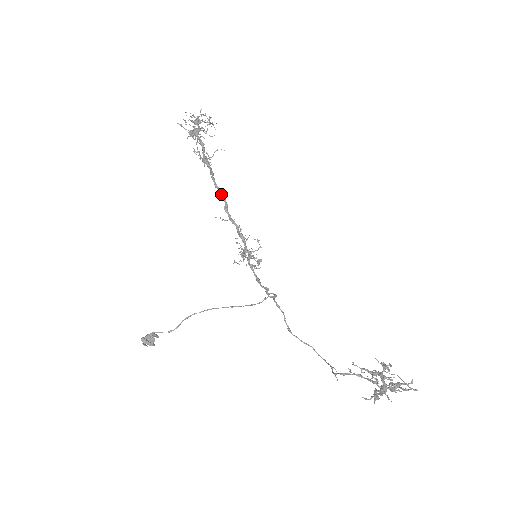
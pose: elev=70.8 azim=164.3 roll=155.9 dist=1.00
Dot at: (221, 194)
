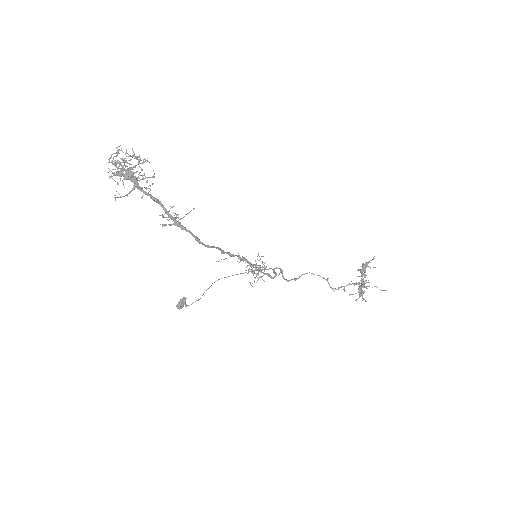
Dot at: occluded
